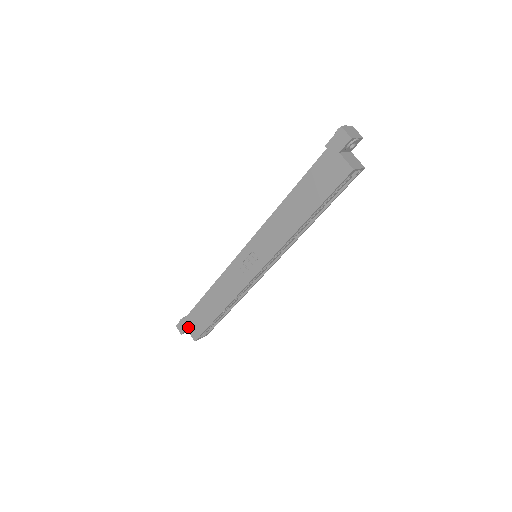
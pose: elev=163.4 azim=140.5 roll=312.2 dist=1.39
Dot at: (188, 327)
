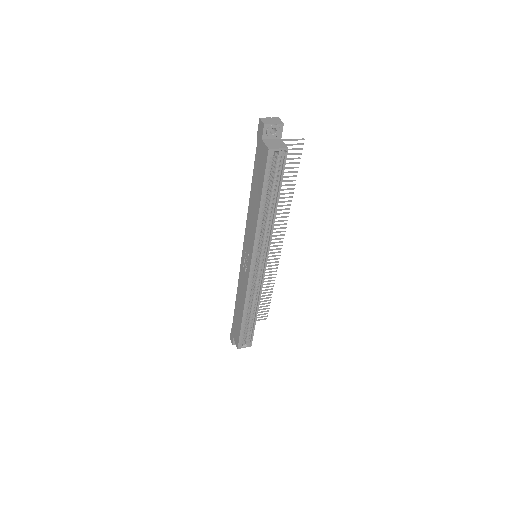
Dot at: (234, 336)
